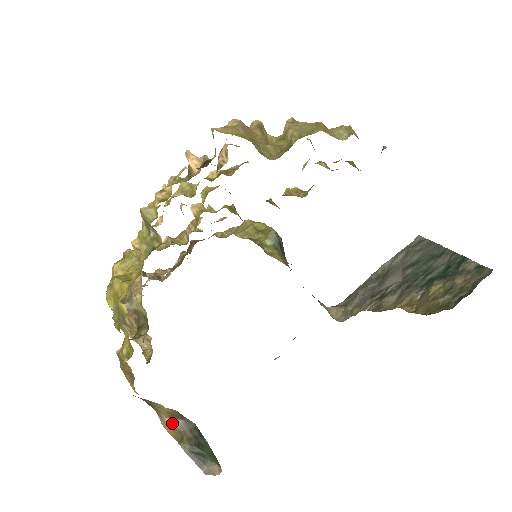
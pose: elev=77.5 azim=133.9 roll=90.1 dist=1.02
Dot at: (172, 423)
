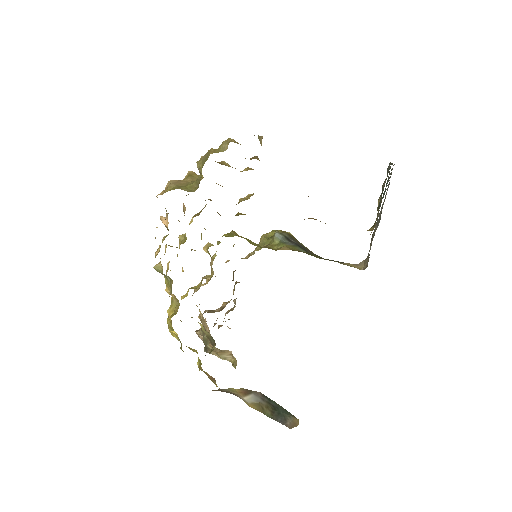
Dot at: (250, 400)
